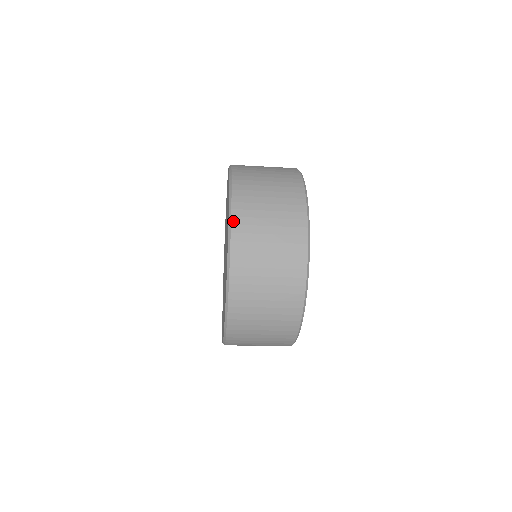
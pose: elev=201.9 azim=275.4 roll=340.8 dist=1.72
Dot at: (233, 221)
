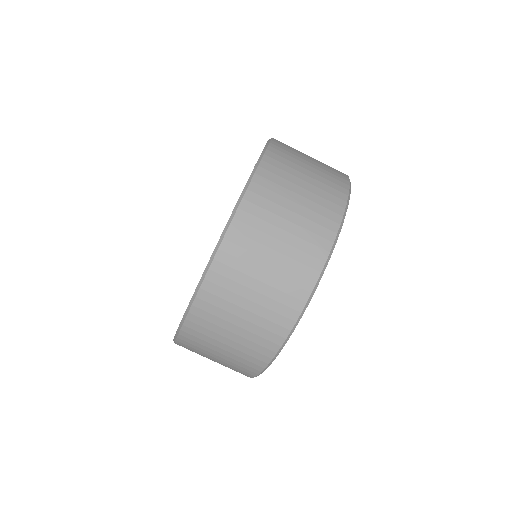
Dot at: occluded
